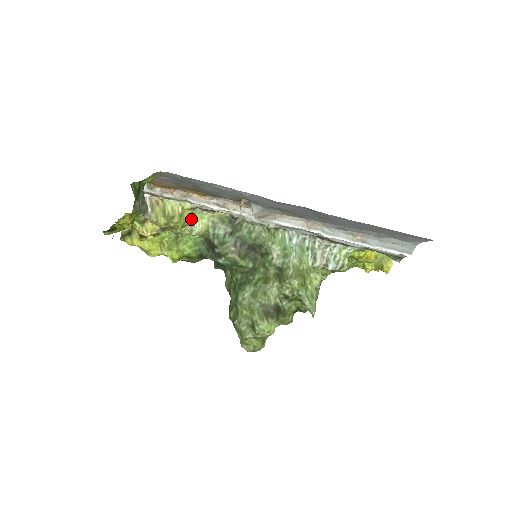
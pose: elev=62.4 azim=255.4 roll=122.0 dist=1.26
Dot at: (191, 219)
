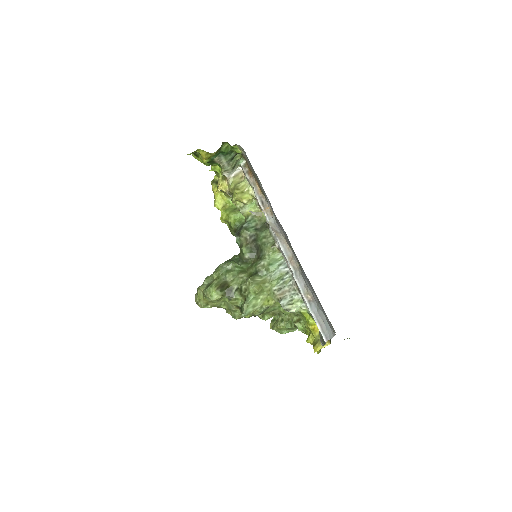
Dot at: (247, 201)
